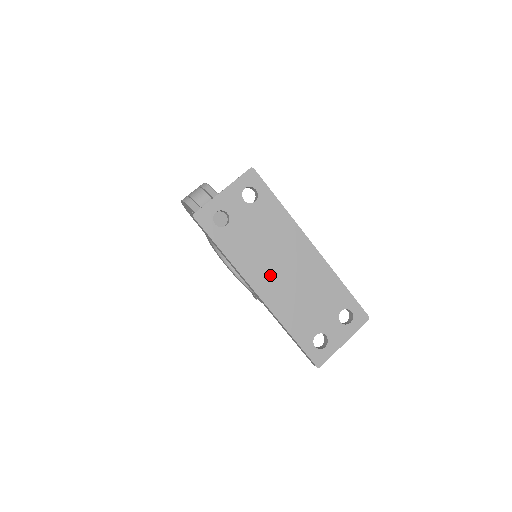
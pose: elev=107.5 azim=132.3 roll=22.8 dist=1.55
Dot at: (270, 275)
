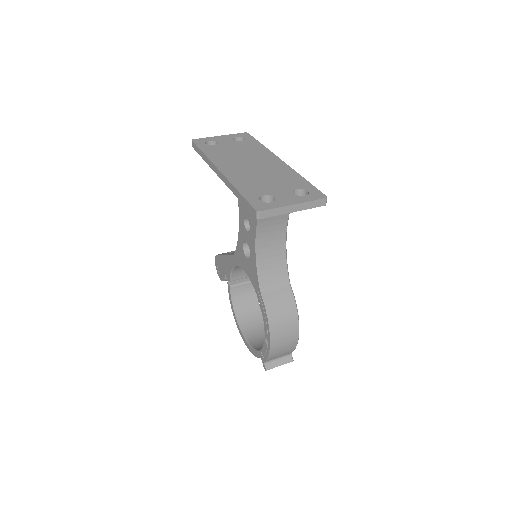
Dot at: (236, 165)
